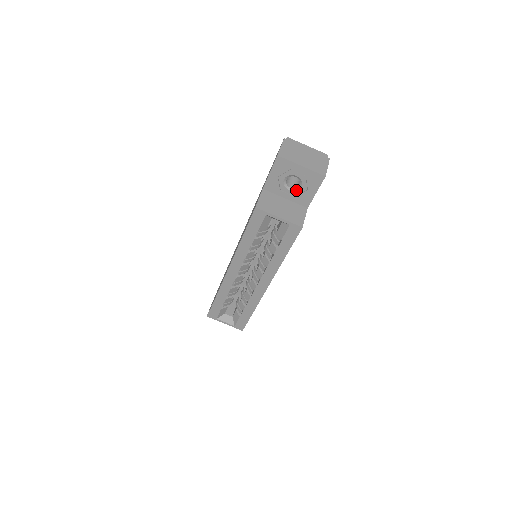
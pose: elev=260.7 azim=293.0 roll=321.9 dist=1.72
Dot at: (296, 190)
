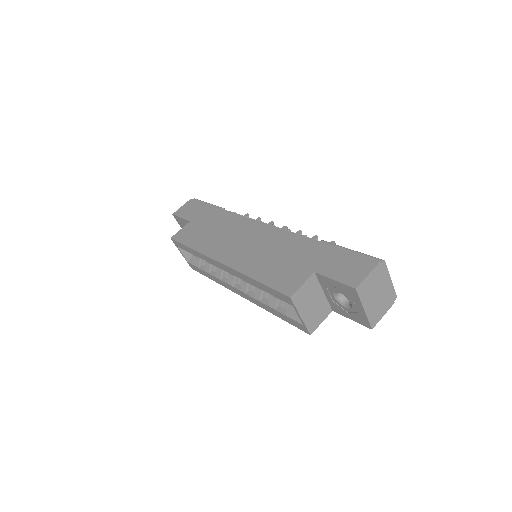
Dot at: (339, 302)
